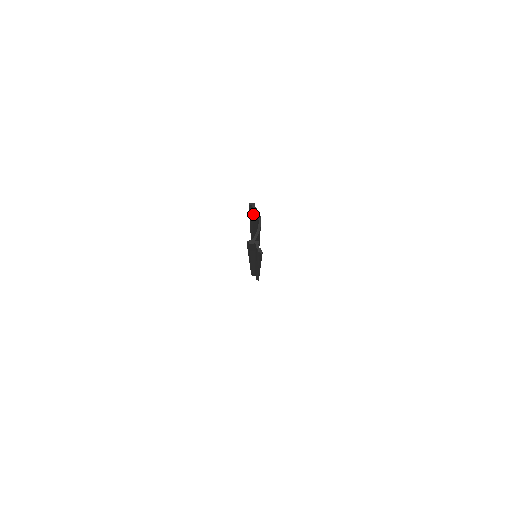
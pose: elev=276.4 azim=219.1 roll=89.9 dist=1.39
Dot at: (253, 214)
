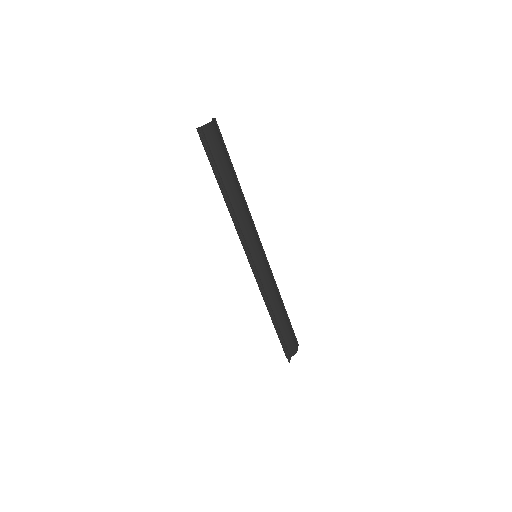
Dot at: (219, 137)
